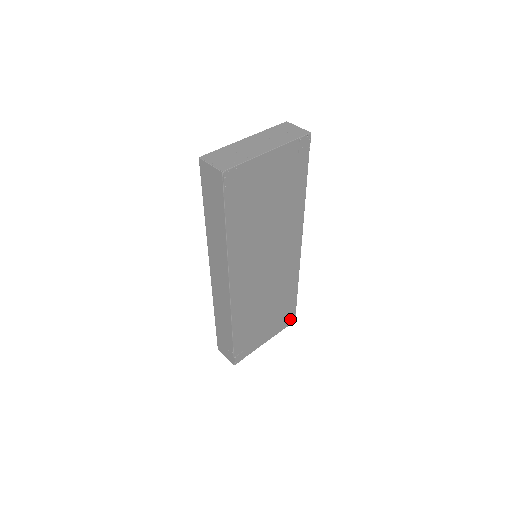
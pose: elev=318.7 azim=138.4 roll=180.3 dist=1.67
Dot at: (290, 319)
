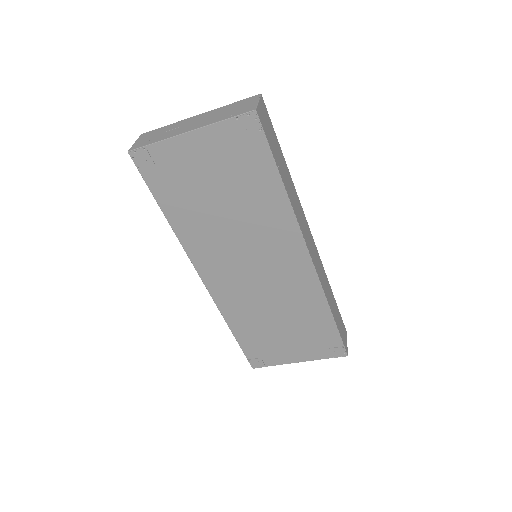
Dot at: (335, 350)
